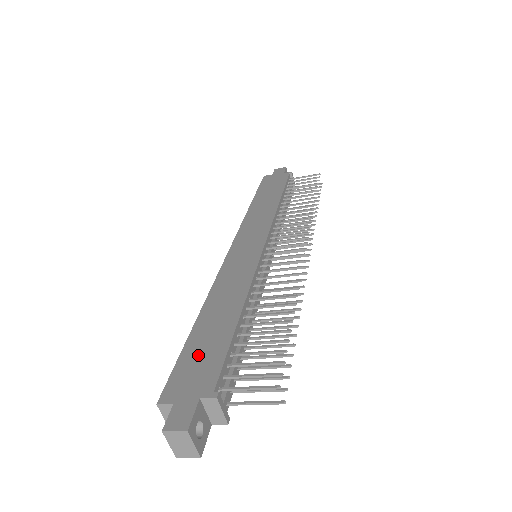
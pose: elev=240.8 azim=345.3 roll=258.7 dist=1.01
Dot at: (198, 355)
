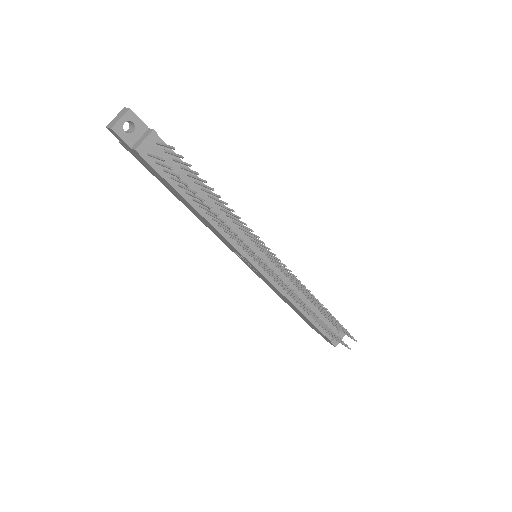
Dot at: occluded
